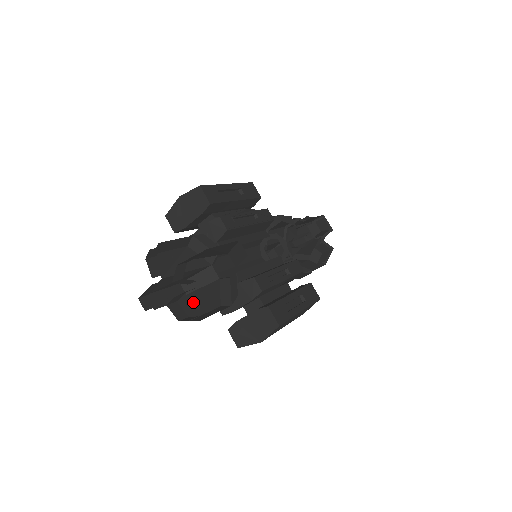
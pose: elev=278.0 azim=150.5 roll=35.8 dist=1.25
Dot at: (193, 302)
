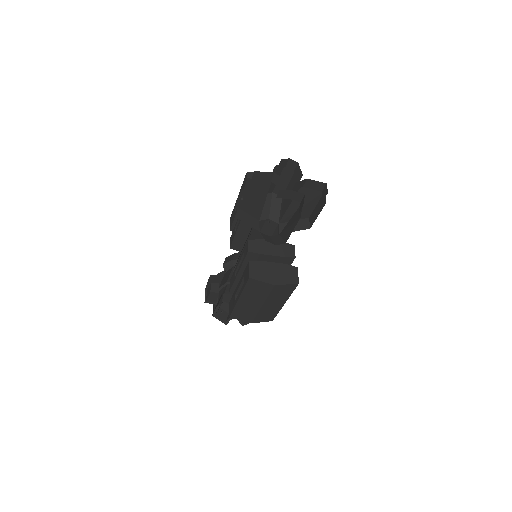
Dot at: occluded
